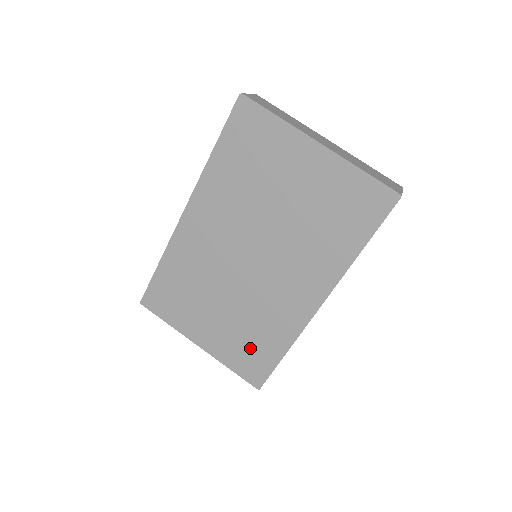
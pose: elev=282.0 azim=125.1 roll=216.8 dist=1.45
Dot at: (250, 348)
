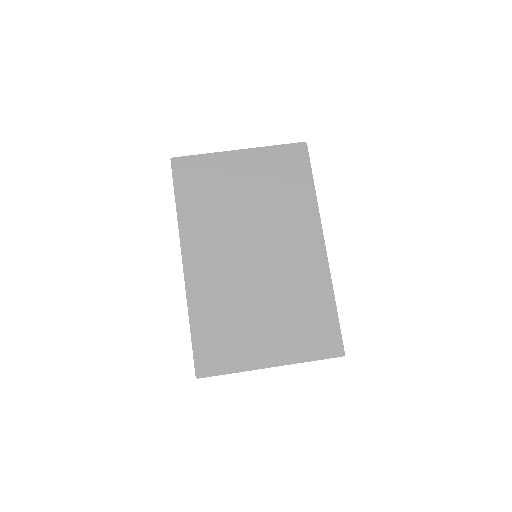
Dot at: (309, 325)
